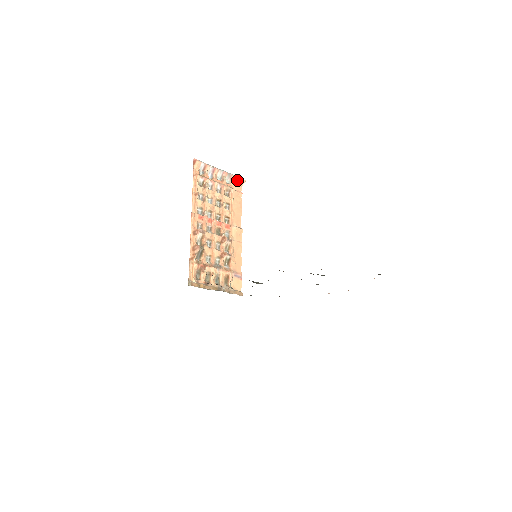
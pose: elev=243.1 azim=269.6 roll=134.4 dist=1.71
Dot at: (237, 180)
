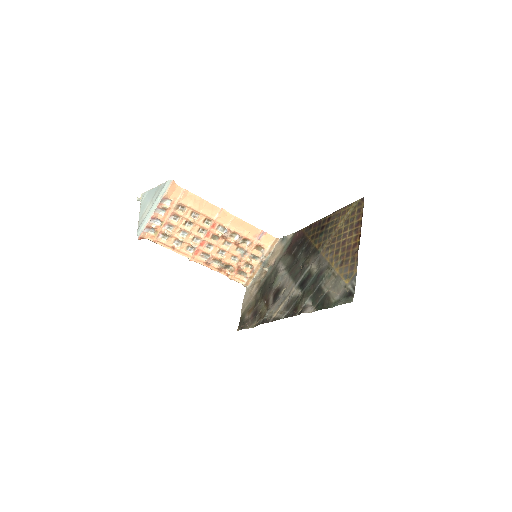
Dot at: (169, 191)
